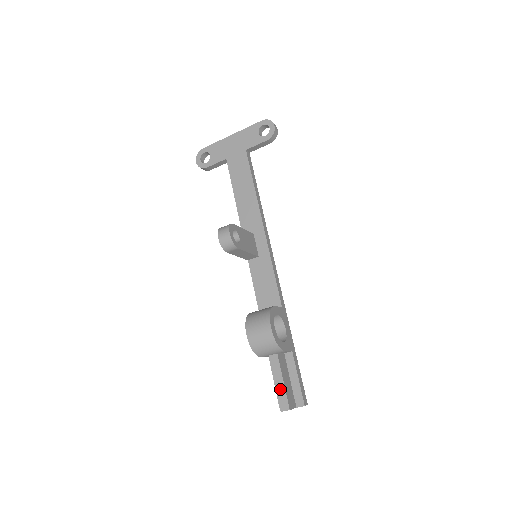
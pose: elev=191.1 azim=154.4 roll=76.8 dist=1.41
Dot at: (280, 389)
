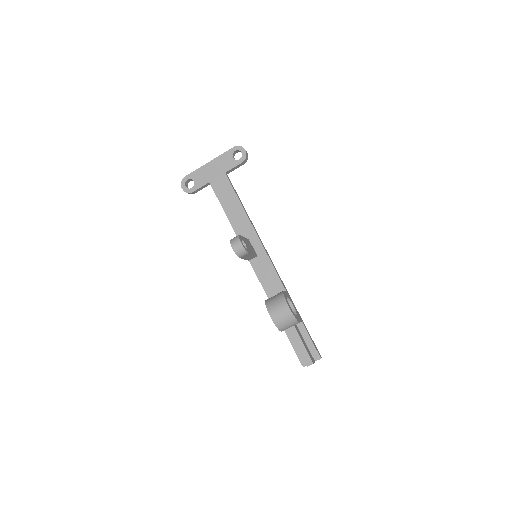
Dot at: (302, 351)
